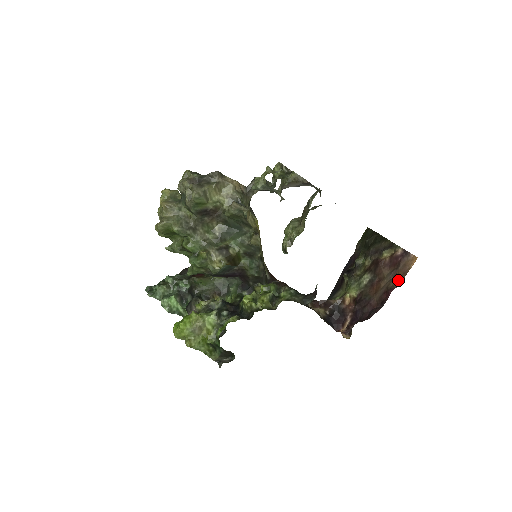
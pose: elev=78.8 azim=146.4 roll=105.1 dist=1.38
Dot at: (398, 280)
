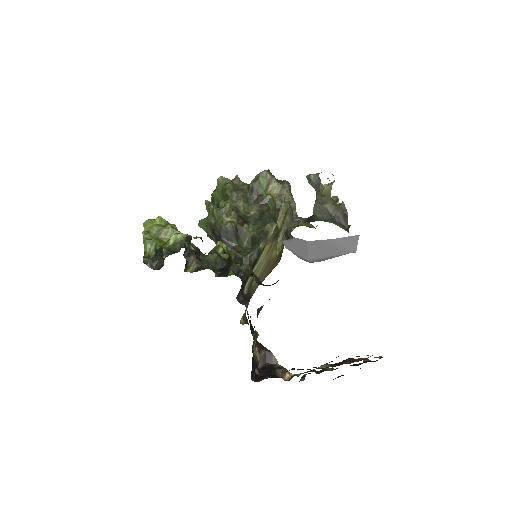
Dot at: (356, 356)
